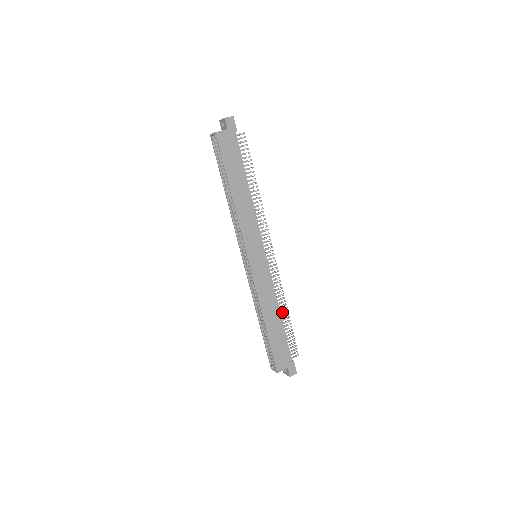
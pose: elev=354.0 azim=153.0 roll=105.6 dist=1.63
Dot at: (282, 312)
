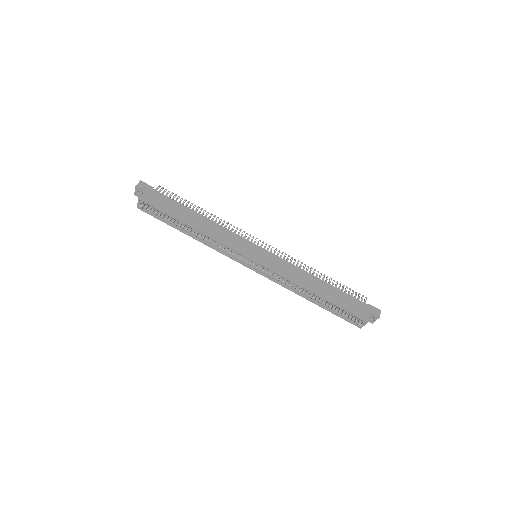
Dot at: occluded
